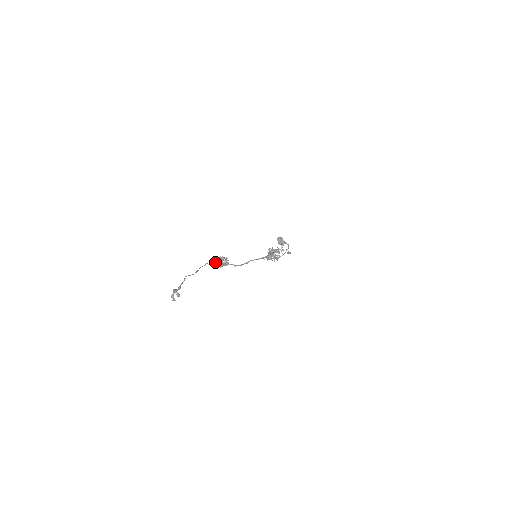
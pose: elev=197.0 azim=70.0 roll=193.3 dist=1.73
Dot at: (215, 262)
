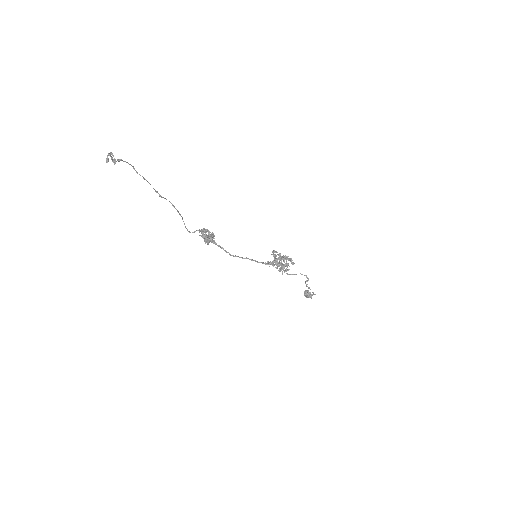
Dot at: (197, 230)
